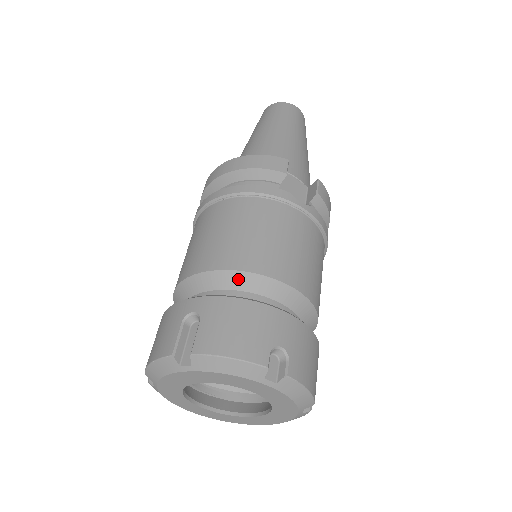
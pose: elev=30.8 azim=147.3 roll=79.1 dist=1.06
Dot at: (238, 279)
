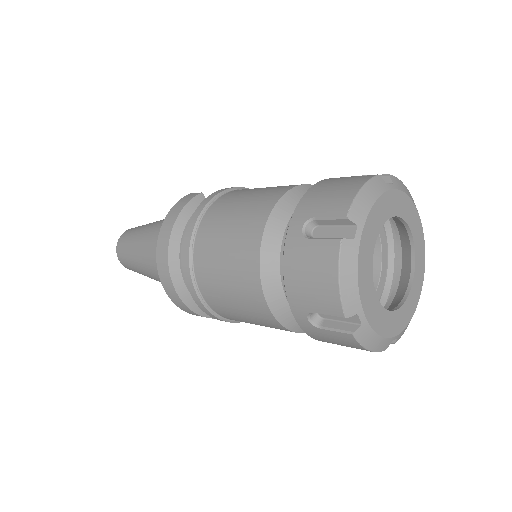
Dot at: (284, 206)
